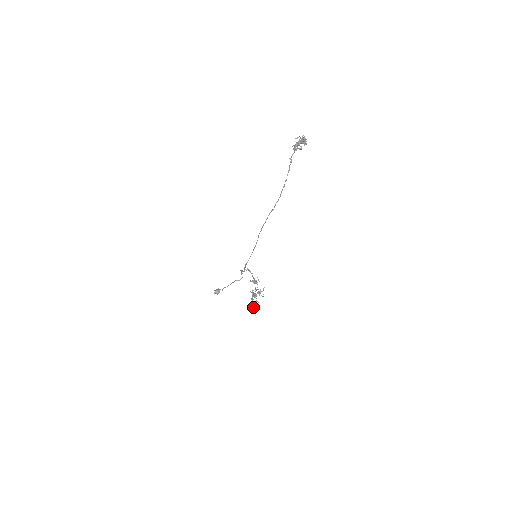
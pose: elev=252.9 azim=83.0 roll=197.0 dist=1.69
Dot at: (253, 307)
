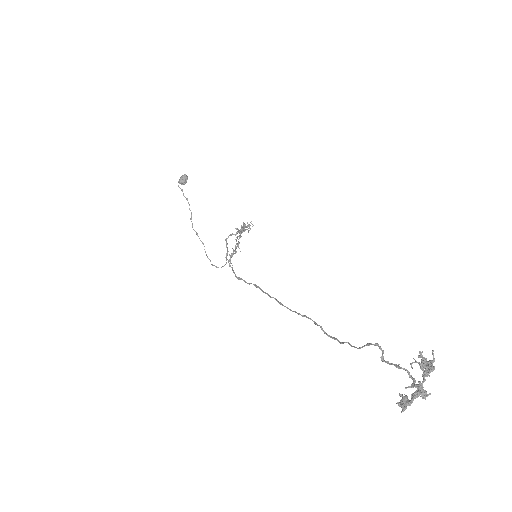
Dot at: (231, 263)
